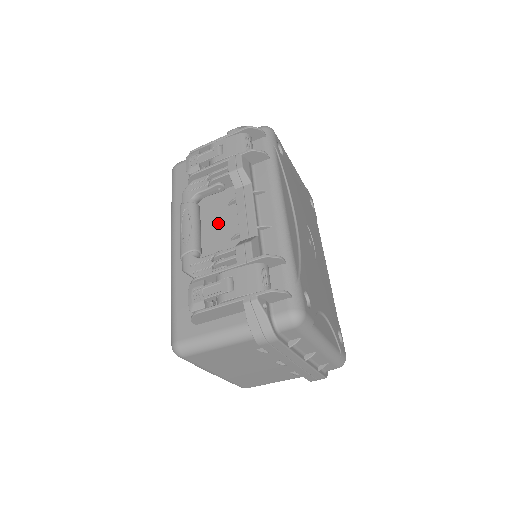
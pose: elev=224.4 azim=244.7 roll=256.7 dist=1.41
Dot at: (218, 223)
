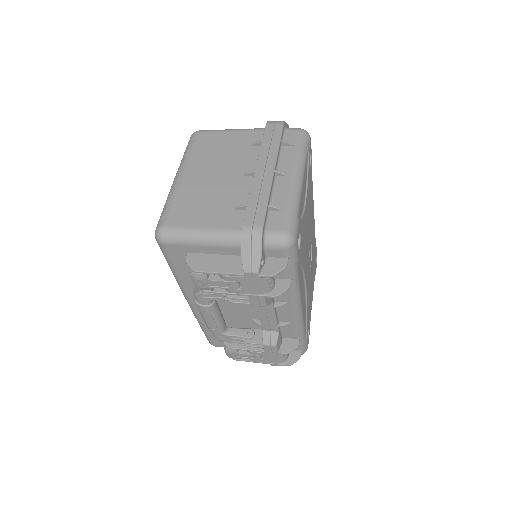
Dot at: (237, 307)
